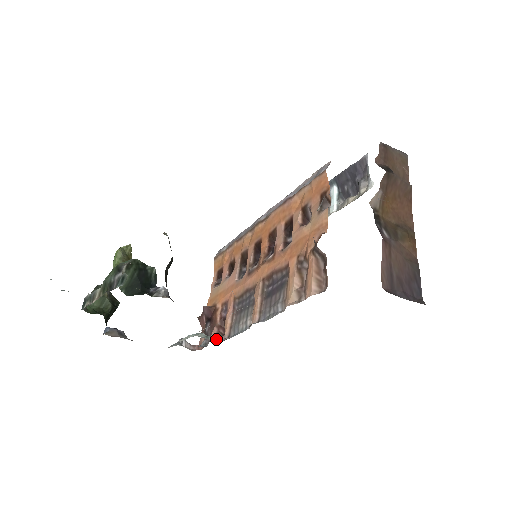
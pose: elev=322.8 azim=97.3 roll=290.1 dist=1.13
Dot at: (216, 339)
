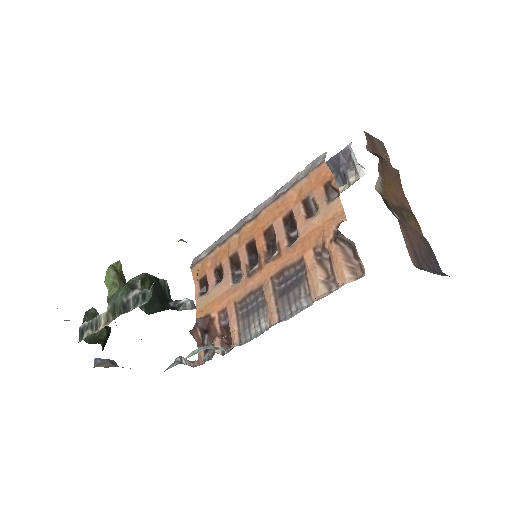
Dot at: occluded
